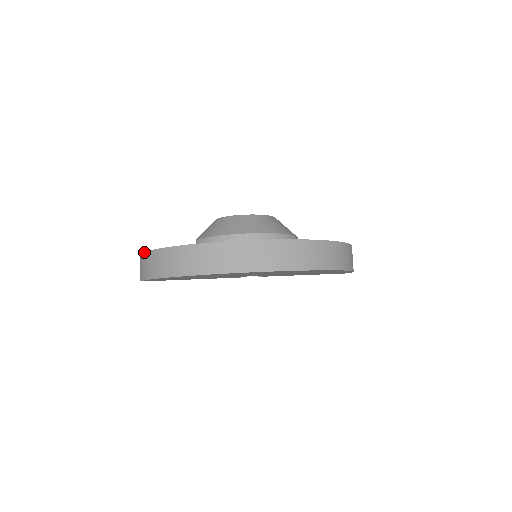
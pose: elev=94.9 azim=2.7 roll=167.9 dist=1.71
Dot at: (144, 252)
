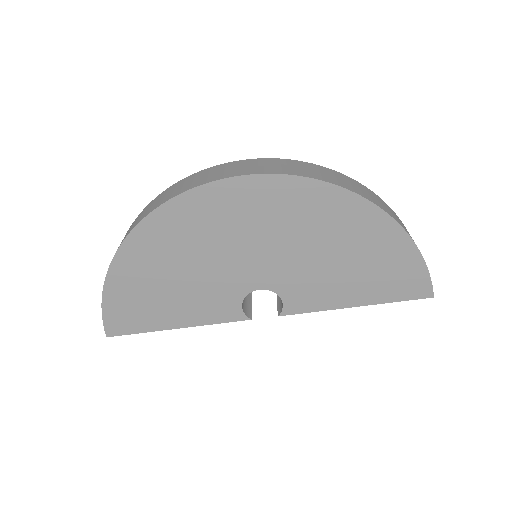
Dot at: occluded
